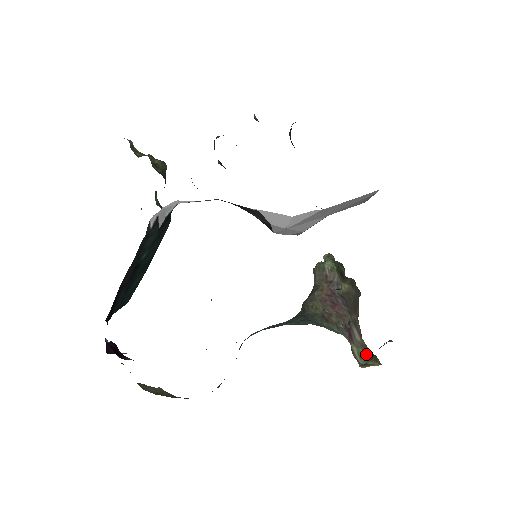
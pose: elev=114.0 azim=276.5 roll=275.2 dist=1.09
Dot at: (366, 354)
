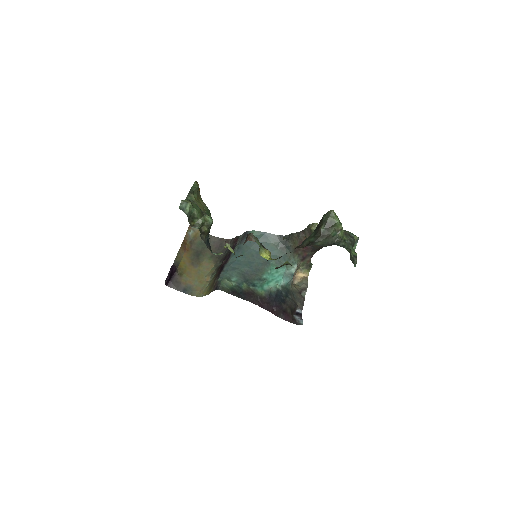
Dot at: (307, 264)
